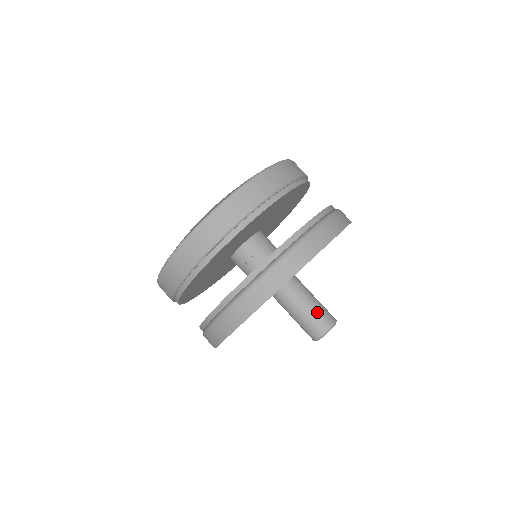
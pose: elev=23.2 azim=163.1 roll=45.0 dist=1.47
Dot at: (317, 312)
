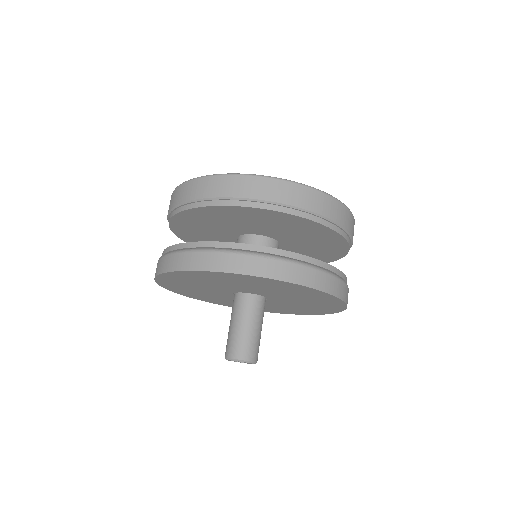
Dot at: (257, 340)
